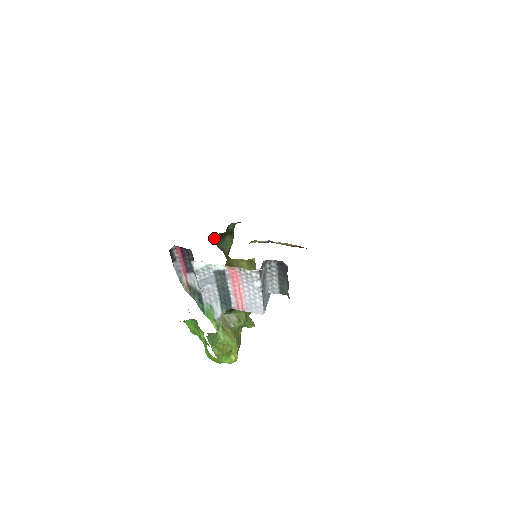
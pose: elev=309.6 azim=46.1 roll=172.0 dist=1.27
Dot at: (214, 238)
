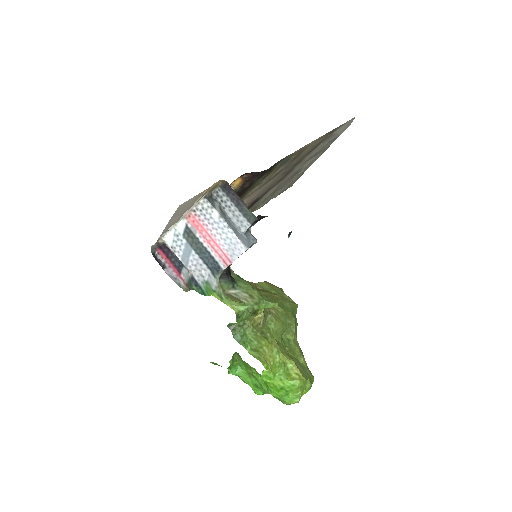
Dot at: occluded
